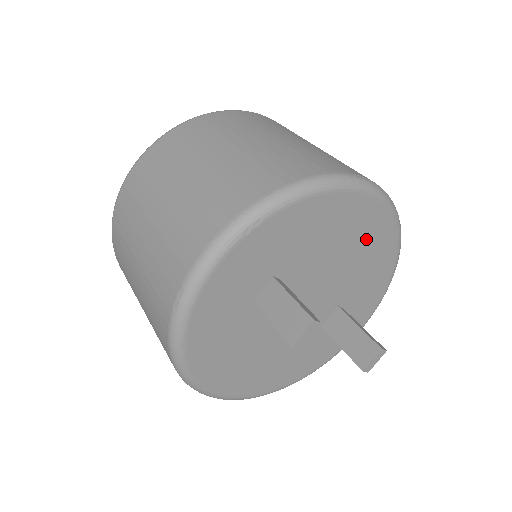
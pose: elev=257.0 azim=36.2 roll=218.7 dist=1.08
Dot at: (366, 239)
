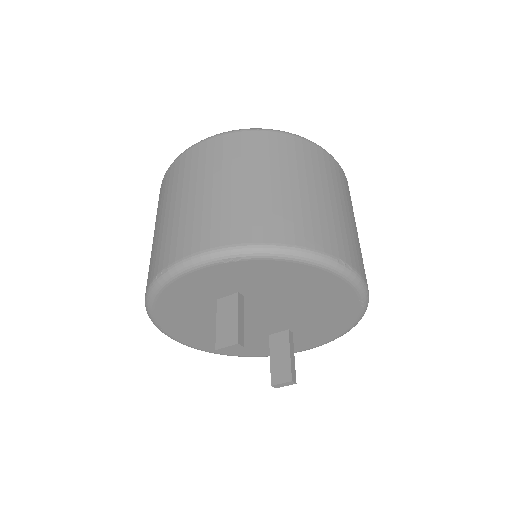
Dot at: (329, 302)
